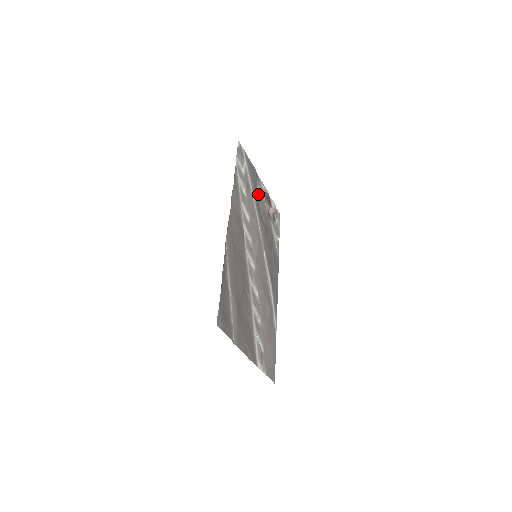
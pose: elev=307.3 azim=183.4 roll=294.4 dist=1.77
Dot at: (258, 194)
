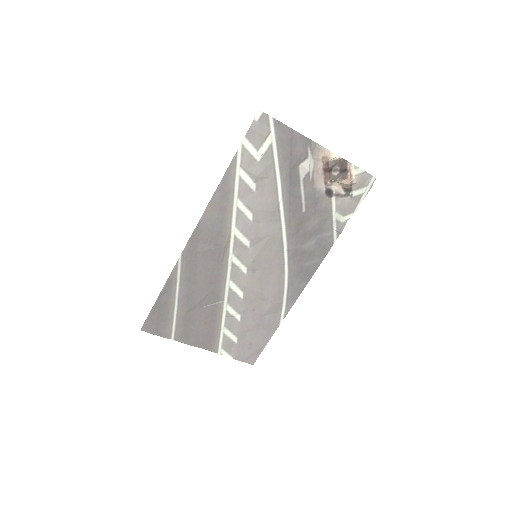
Dot at: (301, 172)
